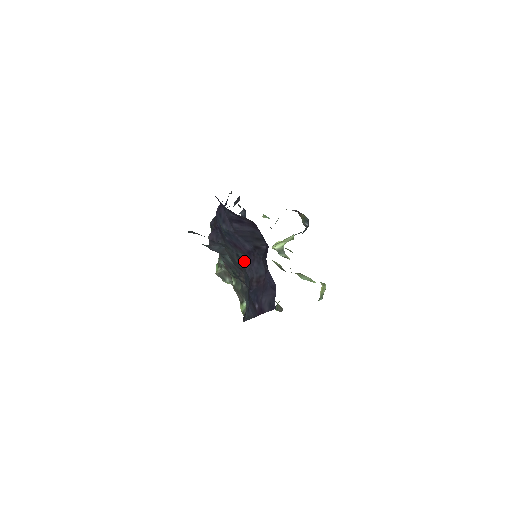
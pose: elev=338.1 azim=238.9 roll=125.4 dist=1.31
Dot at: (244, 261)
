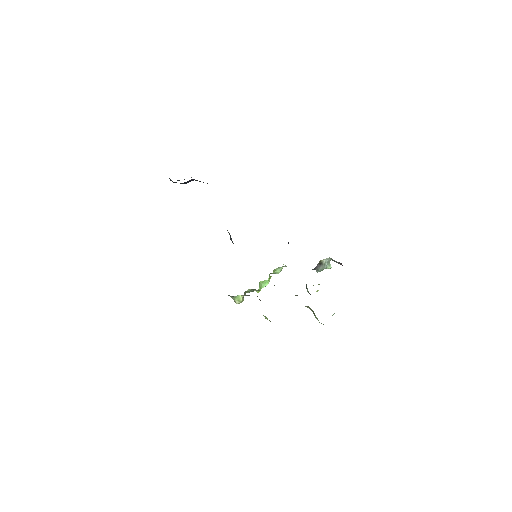
Dot at: occluded
